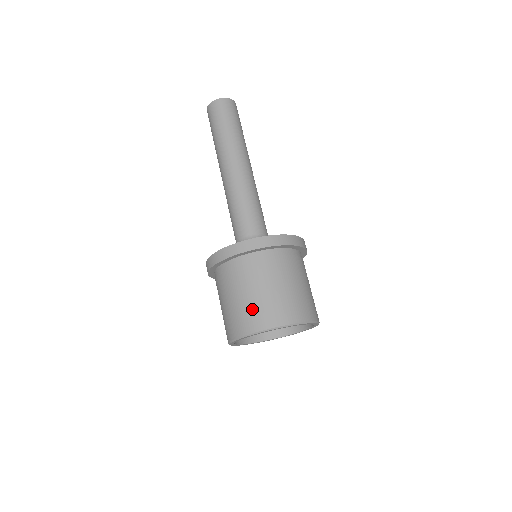
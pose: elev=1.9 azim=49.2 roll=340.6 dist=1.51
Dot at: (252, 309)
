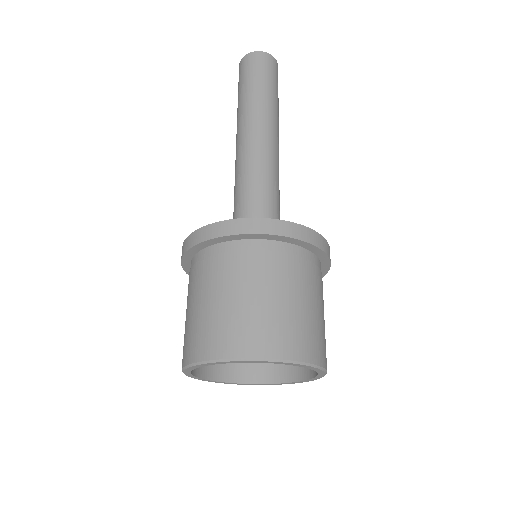
Dot at: (190, 330)
